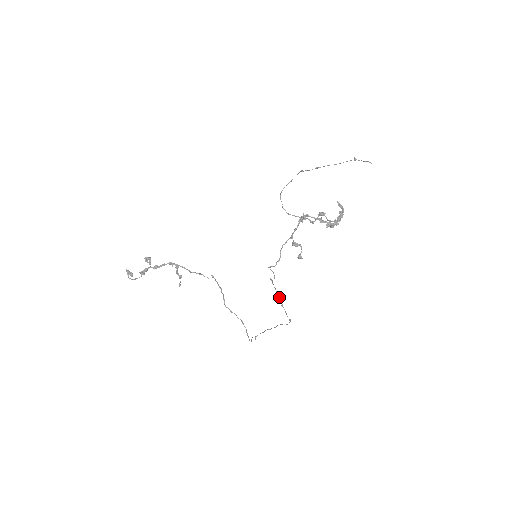
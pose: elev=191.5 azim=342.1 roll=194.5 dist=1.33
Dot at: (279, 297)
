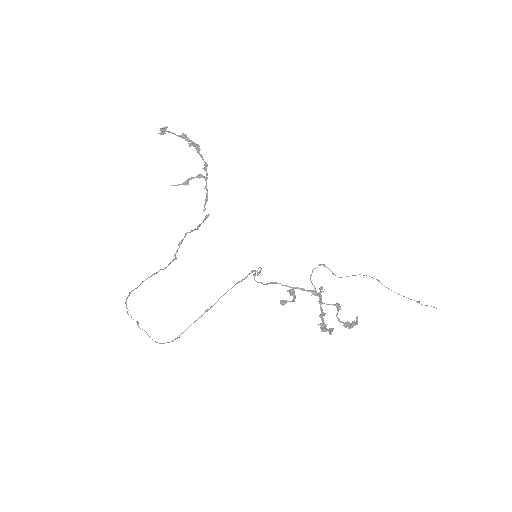
Dot at: occluded
